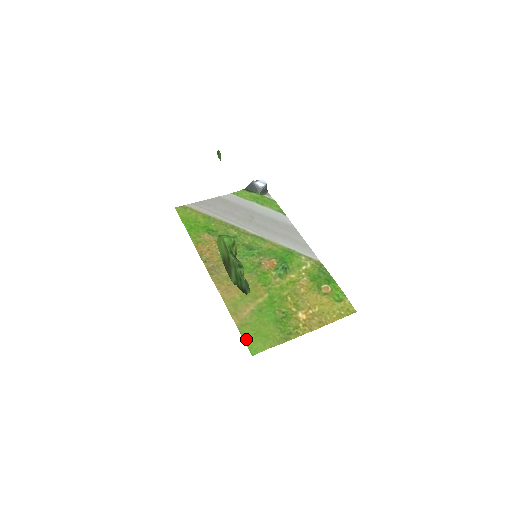
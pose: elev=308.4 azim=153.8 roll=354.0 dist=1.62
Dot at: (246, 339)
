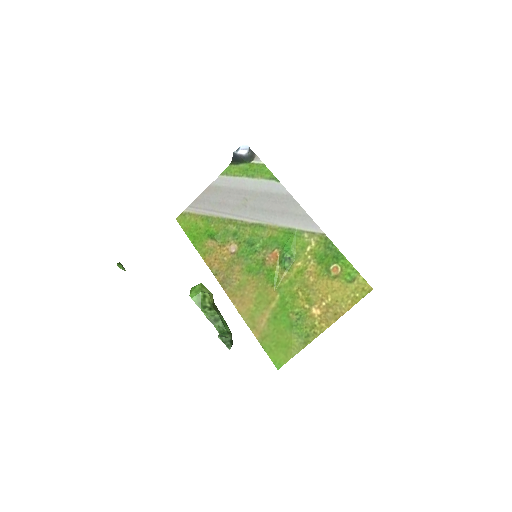
Dot at: (269, 353)
